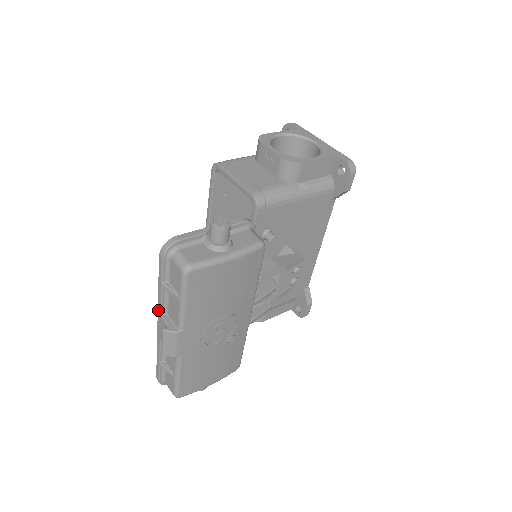
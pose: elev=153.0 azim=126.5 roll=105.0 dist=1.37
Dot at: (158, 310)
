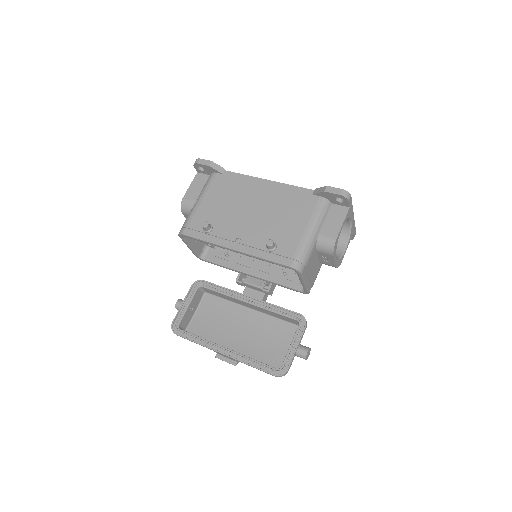
Dot at: (234, 359)
